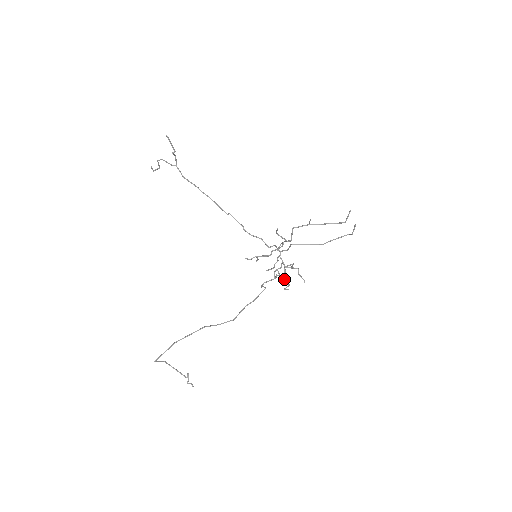
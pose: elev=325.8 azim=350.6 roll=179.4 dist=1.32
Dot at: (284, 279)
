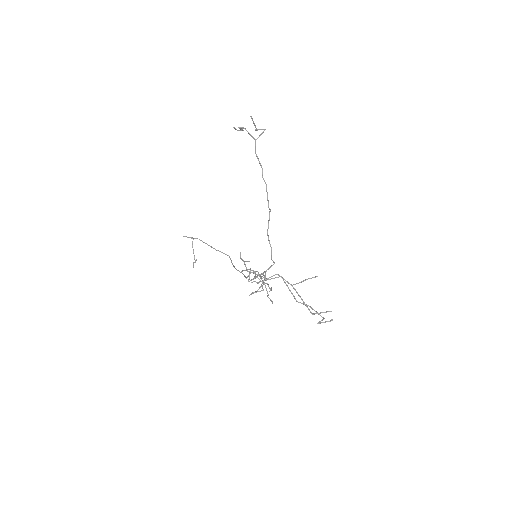
Dot at: (259, 288)
